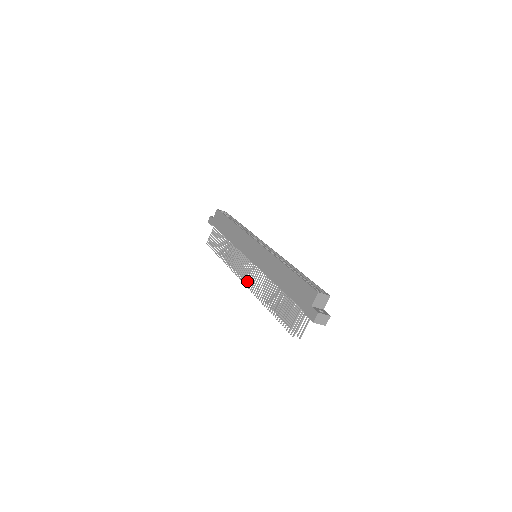
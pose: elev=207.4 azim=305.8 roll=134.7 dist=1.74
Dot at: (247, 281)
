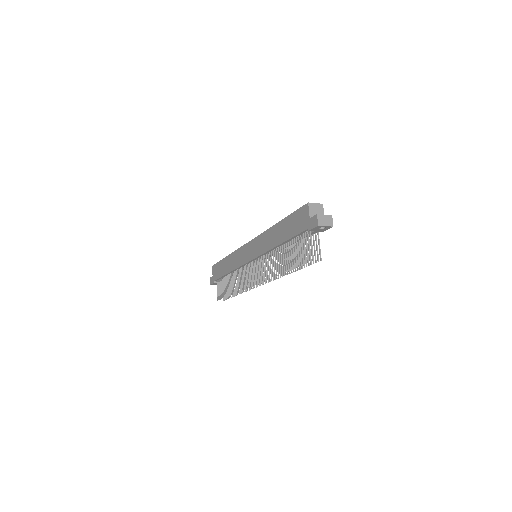
Dot at: (258, 278)
